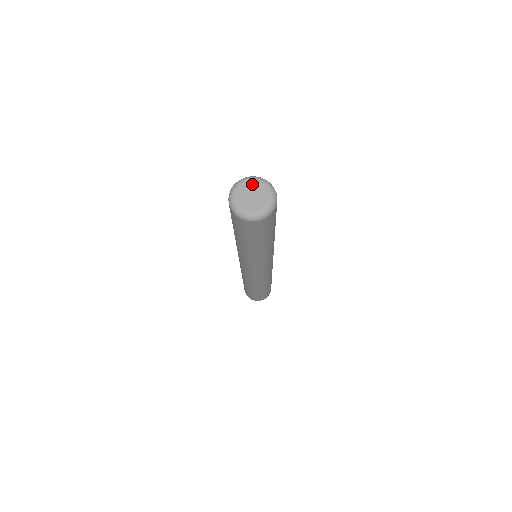
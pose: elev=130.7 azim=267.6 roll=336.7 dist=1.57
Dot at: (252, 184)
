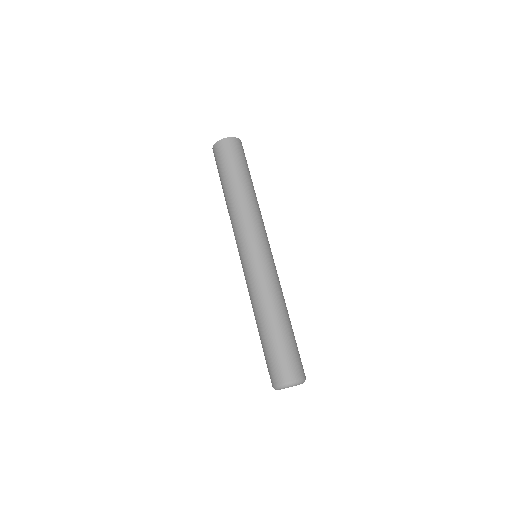
Dot at: occluded
